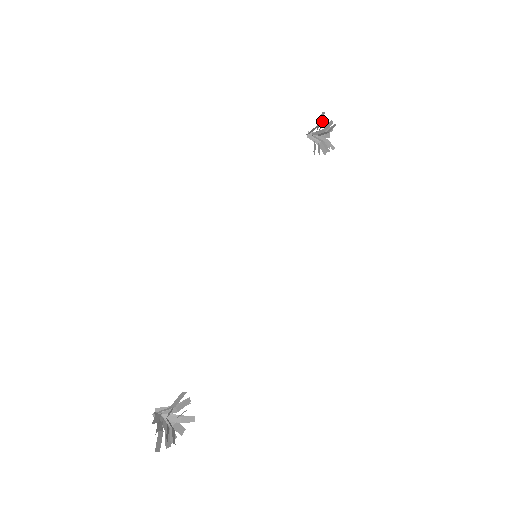
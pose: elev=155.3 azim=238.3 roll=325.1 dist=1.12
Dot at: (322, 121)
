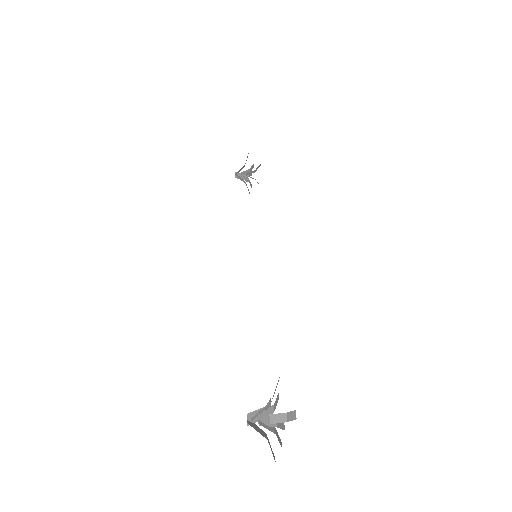
Dot at: occluded
